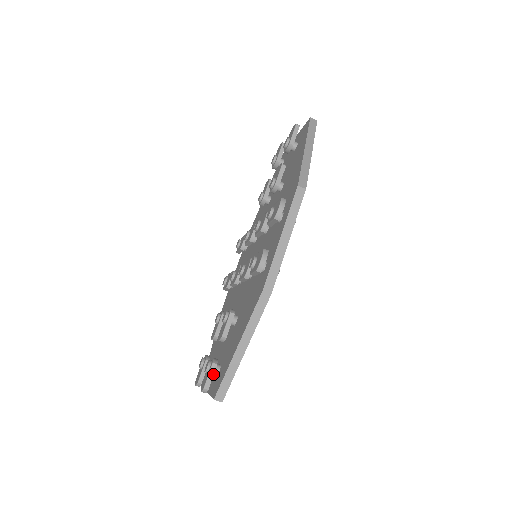
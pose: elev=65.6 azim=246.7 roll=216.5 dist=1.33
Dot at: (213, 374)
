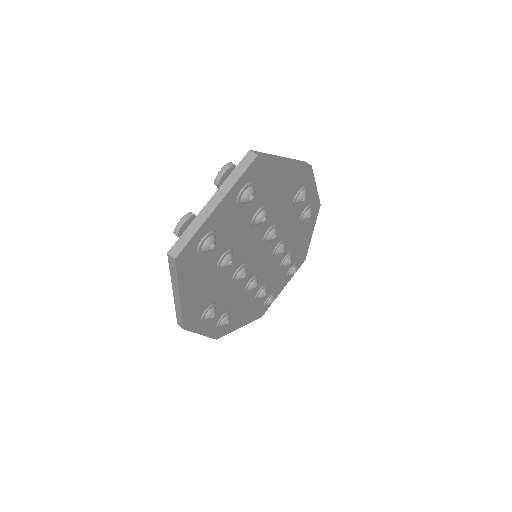
Dot at: occluded
